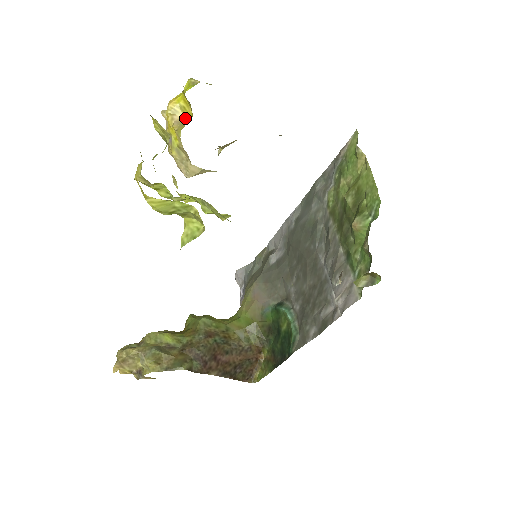
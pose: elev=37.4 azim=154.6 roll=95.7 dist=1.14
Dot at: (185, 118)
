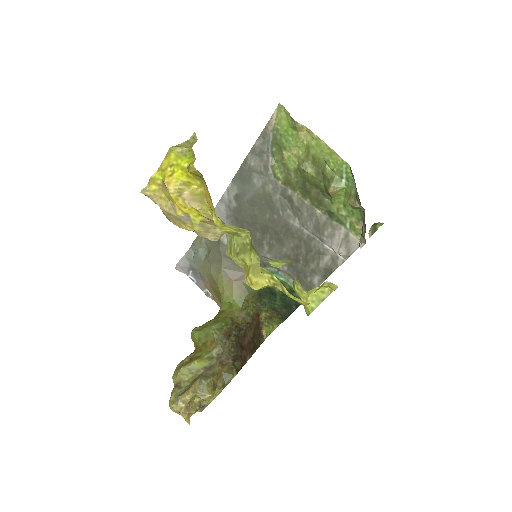
Dot at: (194, 191)
